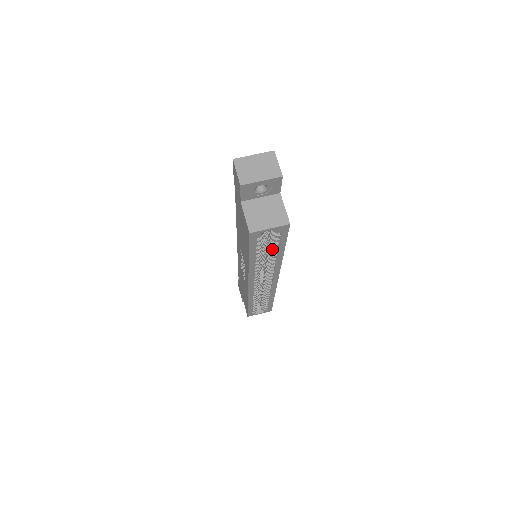
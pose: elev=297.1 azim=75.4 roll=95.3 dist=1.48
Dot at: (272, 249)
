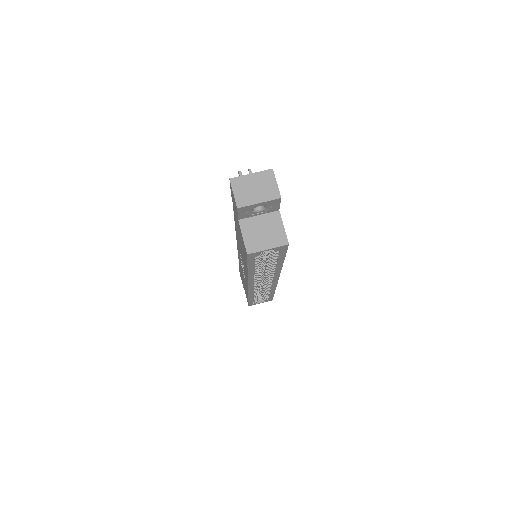
Dot at: occluded
